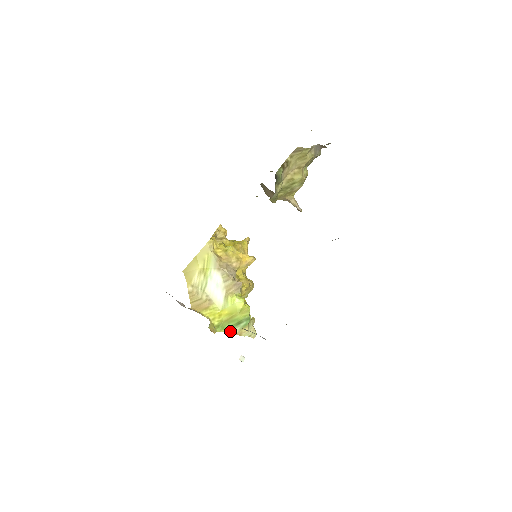
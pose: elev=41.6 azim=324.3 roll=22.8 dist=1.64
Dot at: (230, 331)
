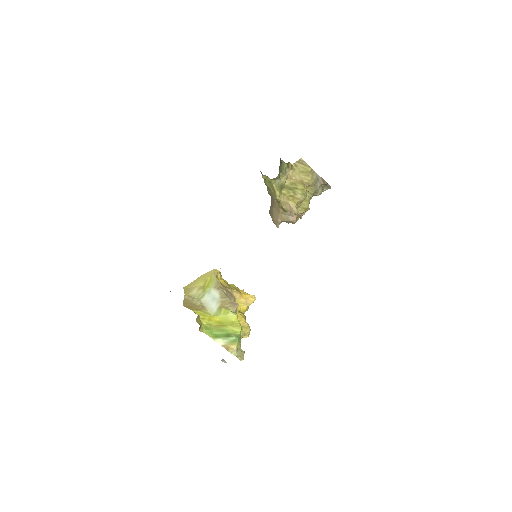
Dot at: (217, 339)
